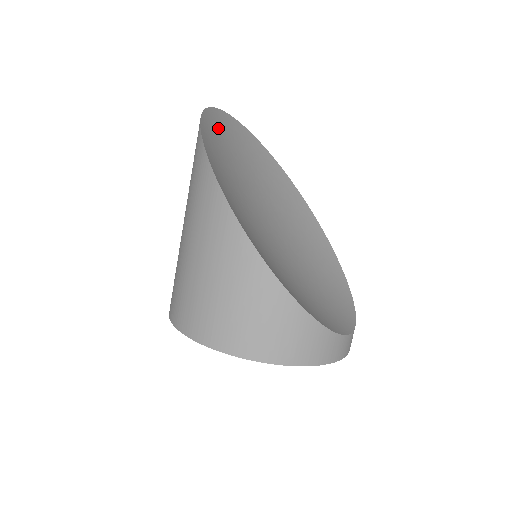
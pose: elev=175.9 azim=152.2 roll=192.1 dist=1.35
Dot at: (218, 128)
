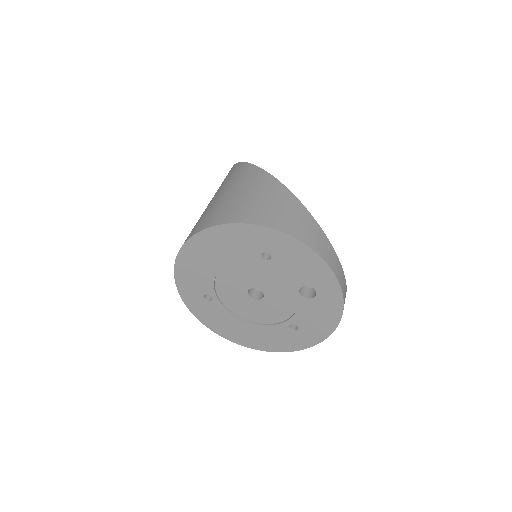
Dot at: occluded
